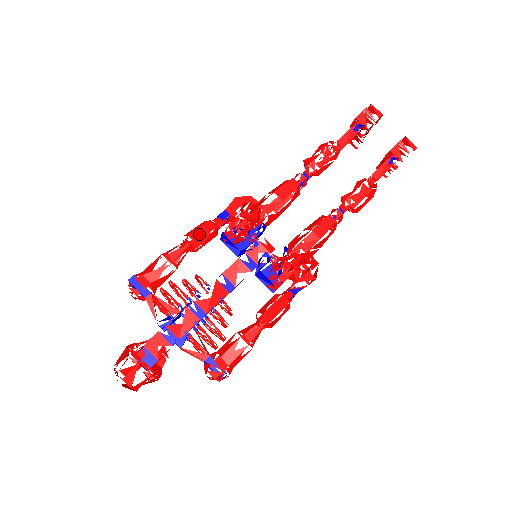
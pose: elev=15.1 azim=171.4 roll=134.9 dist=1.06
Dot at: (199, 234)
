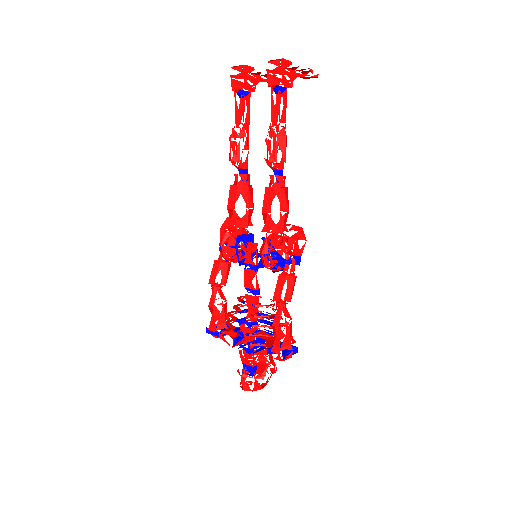
Dot at: (213, 277)
